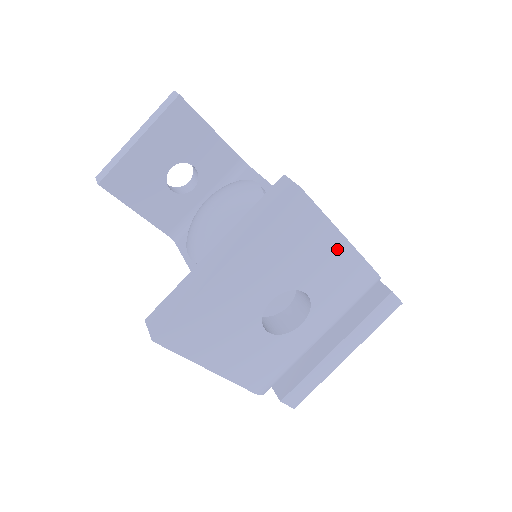
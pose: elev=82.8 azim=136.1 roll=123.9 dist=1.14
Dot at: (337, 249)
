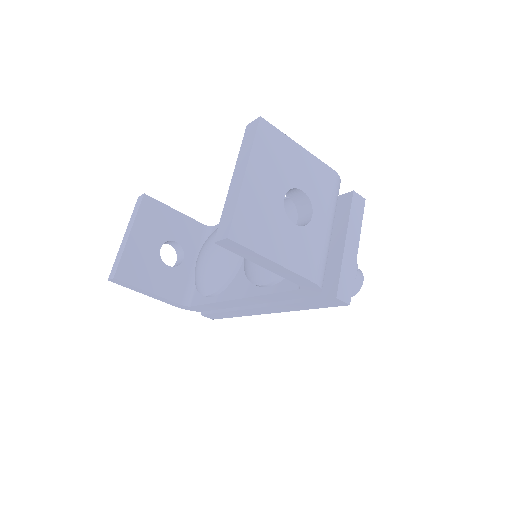
Dot at: (302, 156)
